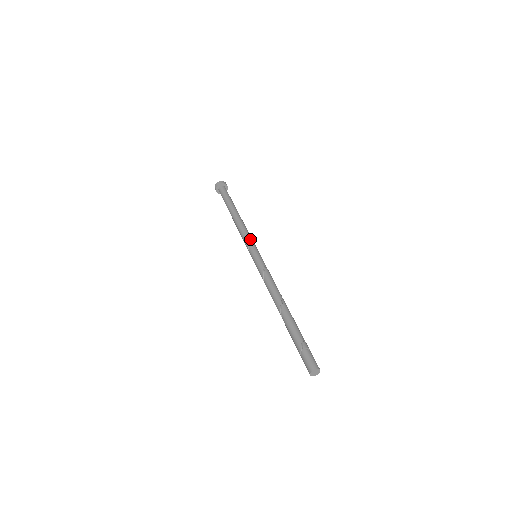
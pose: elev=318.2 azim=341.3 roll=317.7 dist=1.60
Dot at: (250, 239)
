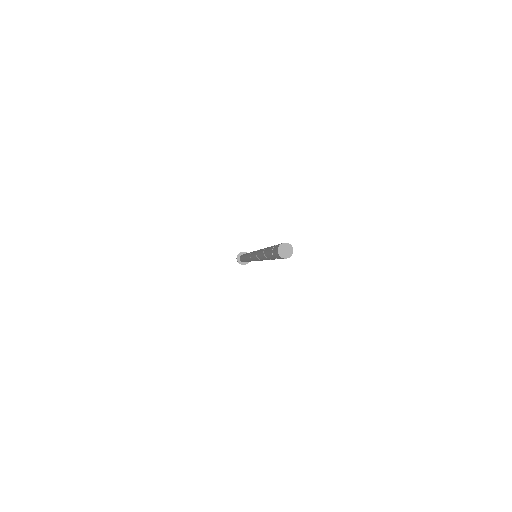
Dot at: occluded
